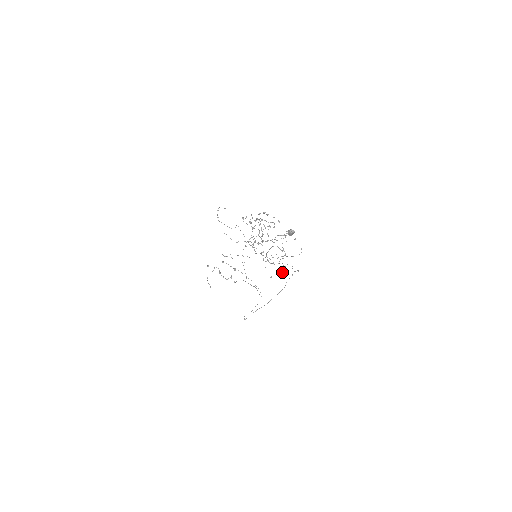
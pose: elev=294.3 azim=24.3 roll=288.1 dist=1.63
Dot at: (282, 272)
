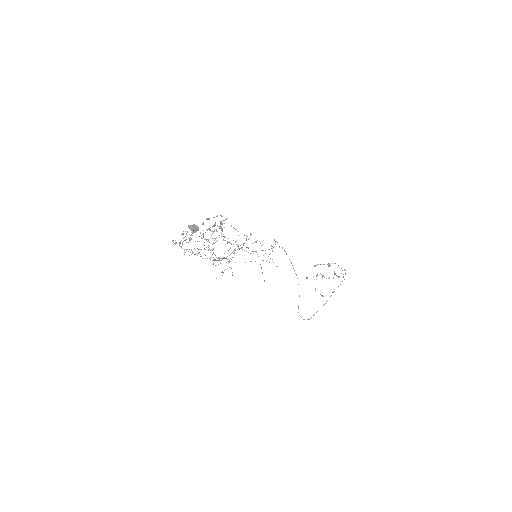
Dot at: occluded
